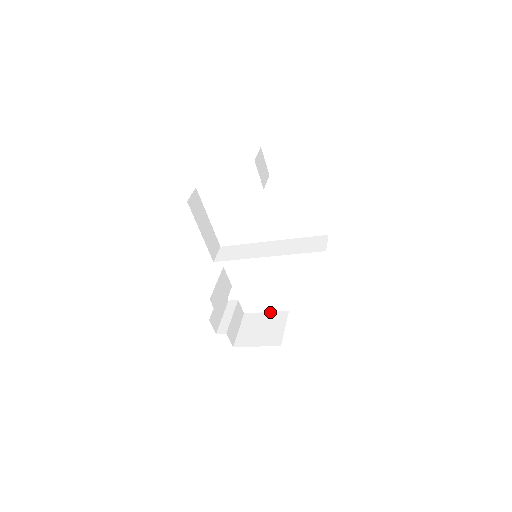
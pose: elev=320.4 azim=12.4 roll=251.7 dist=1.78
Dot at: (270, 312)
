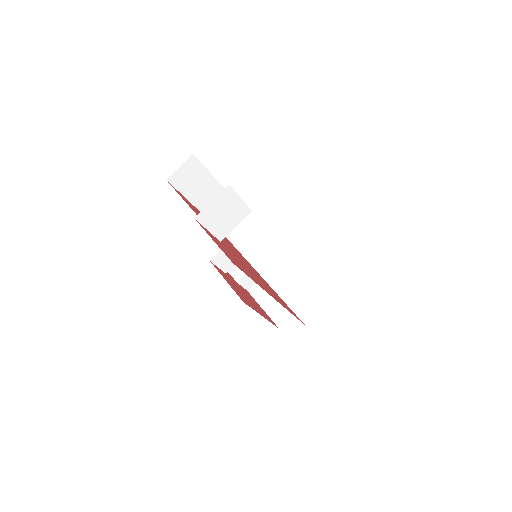
Dot at: occluded
